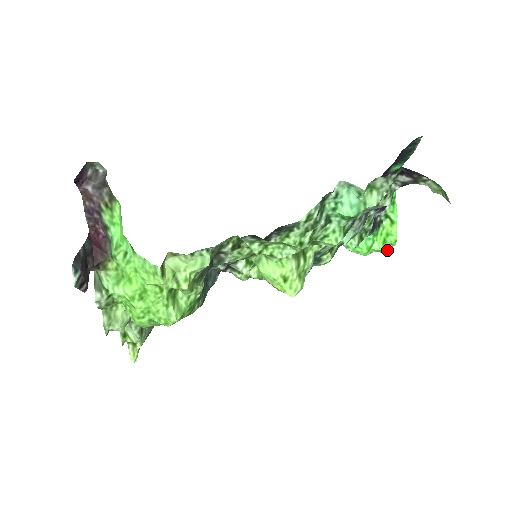
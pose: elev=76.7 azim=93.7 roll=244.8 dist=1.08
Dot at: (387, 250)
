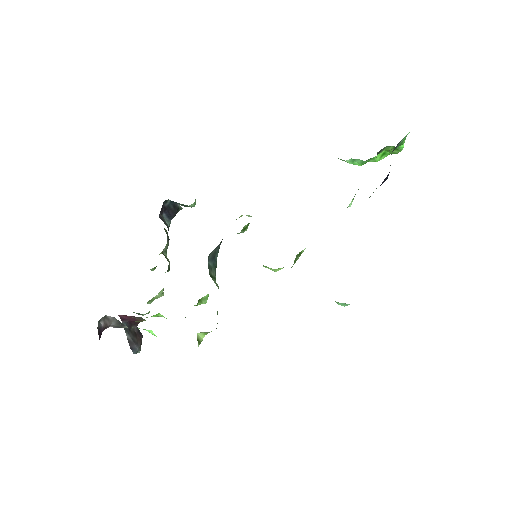
Dot at: (385, 156)
